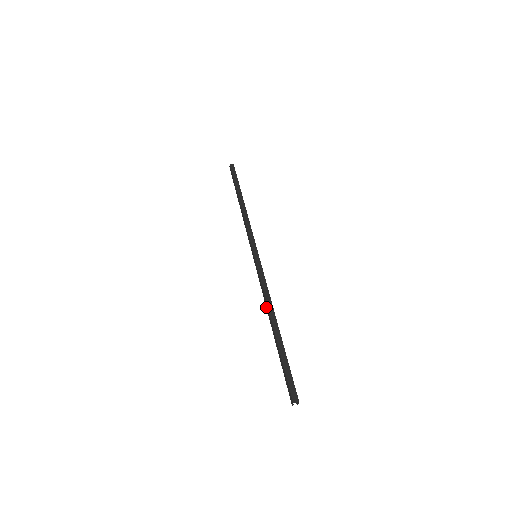
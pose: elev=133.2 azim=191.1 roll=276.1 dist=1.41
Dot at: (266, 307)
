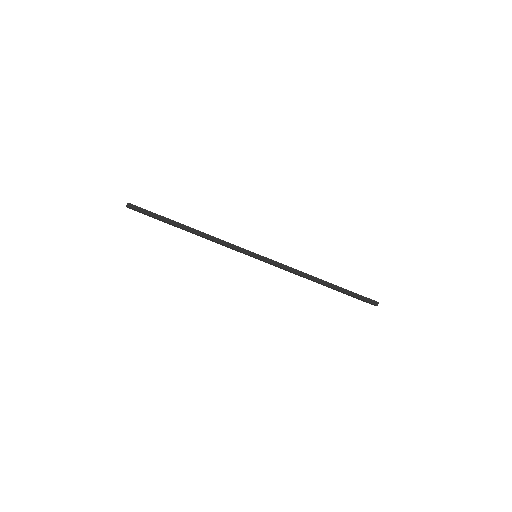
Dot at: occluded
